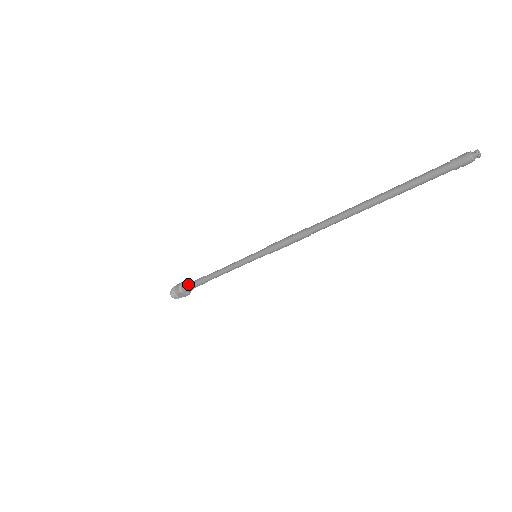
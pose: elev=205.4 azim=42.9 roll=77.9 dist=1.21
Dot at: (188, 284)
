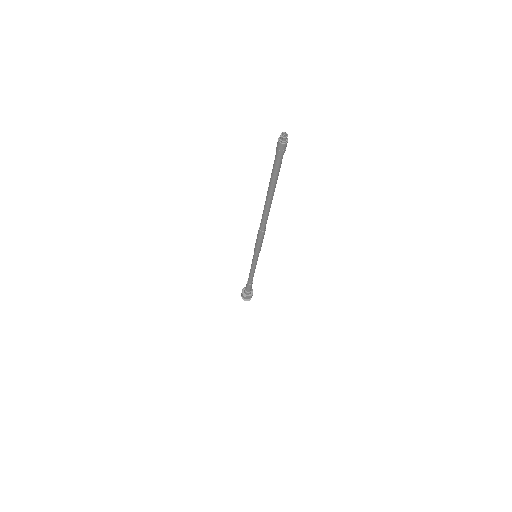
Dot at: (245, 289)
